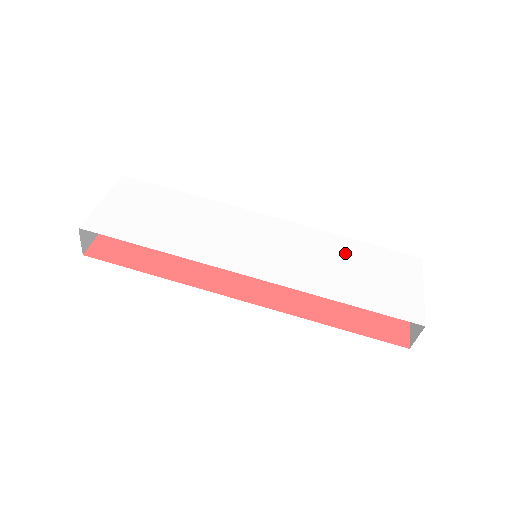
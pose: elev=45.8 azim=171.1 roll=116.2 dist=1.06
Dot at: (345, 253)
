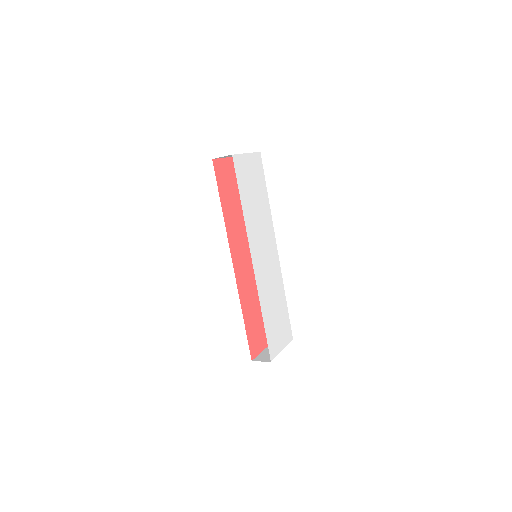
Dot at: (280, 301)
